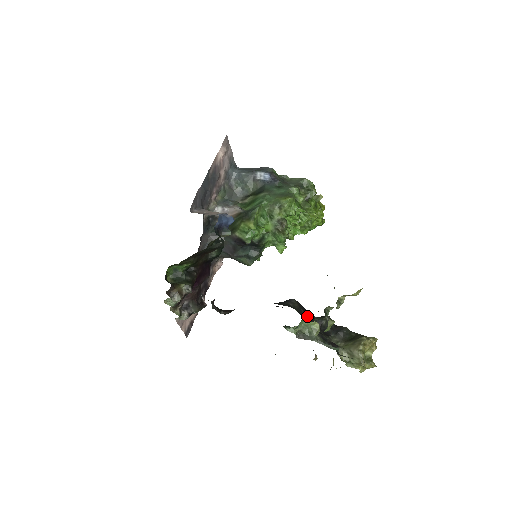
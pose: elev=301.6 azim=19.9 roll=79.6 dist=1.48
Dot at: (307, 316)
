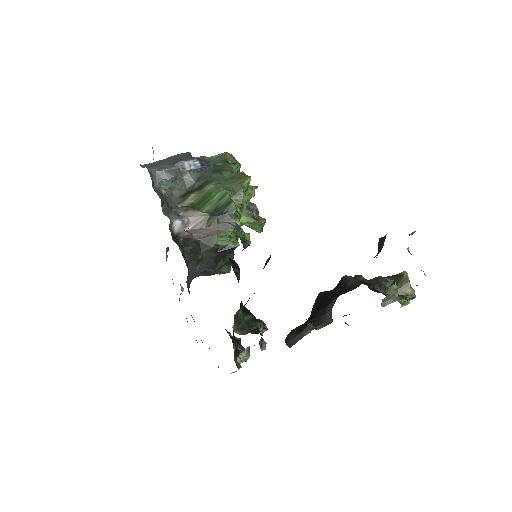
Dot at: (364, 284)
